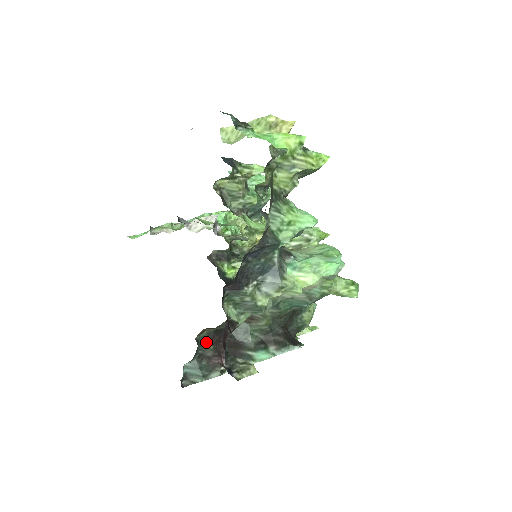
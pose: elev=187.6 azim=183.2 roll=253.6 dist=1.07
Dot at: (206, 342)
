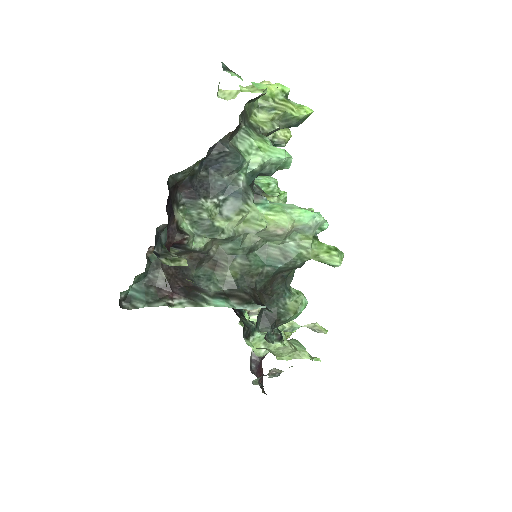
Dot at: (159, 268)
